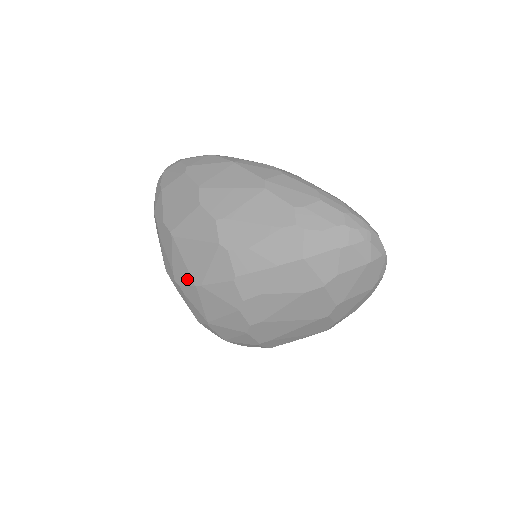
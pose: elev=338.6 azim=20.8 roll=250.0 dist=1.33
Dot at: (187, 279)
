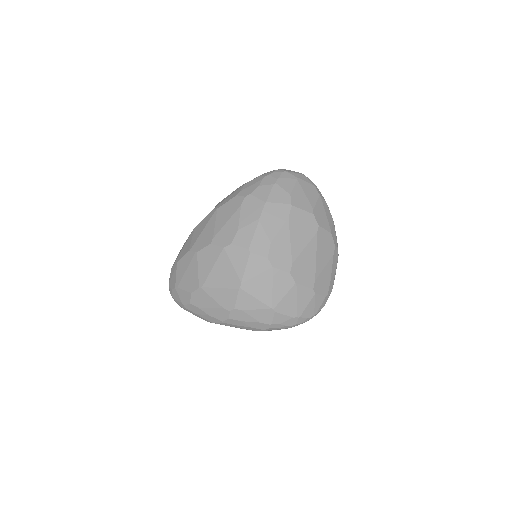
Dot at: (232, 294)
